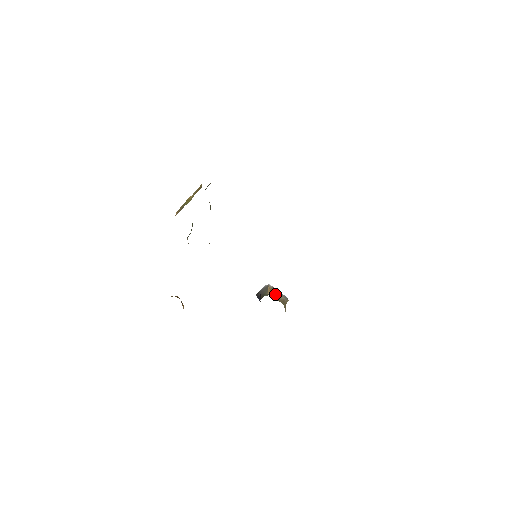
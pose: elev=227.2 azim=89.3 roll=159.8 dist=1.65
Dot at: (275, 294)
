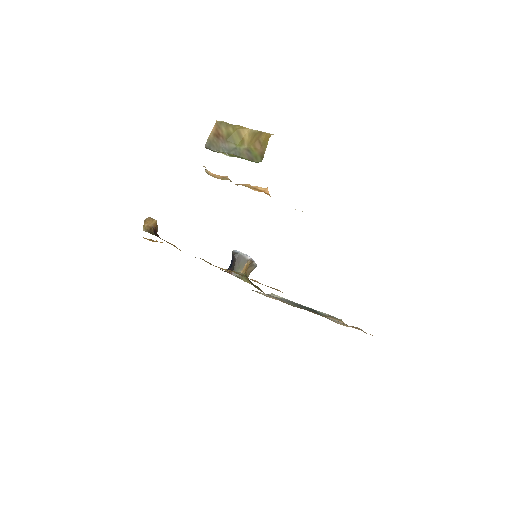
Dot at: (248, 266)
